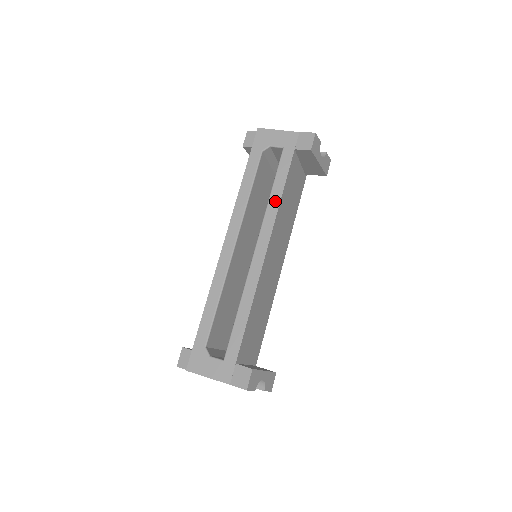
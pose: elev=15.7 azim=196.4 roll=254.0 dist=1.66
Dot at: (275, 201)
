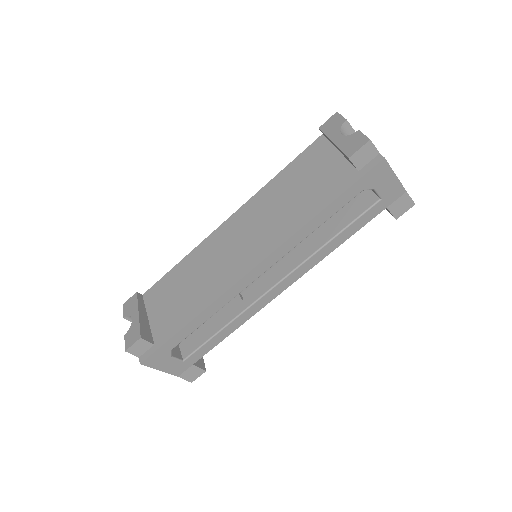
Dot at: (328, 251)
